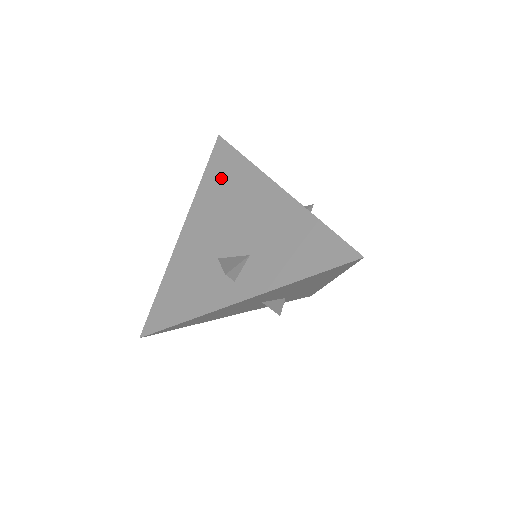
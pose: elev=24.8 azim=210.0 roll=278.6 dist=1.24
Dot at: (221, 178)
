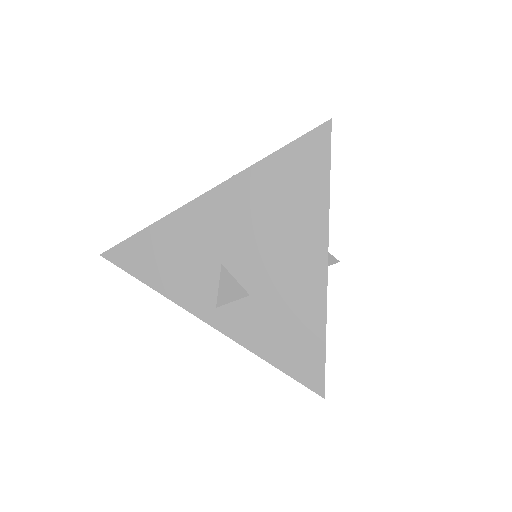
Dot at: (290, 180)
